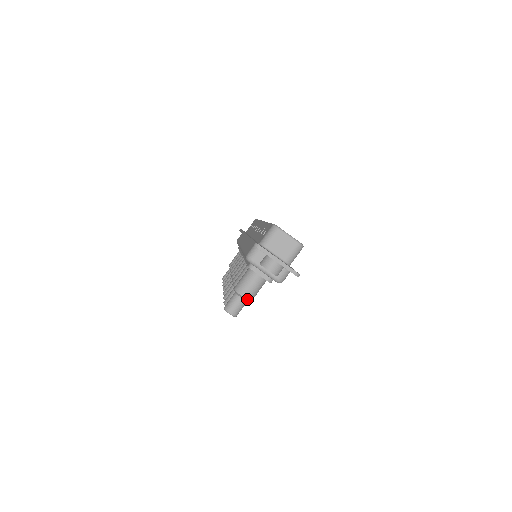
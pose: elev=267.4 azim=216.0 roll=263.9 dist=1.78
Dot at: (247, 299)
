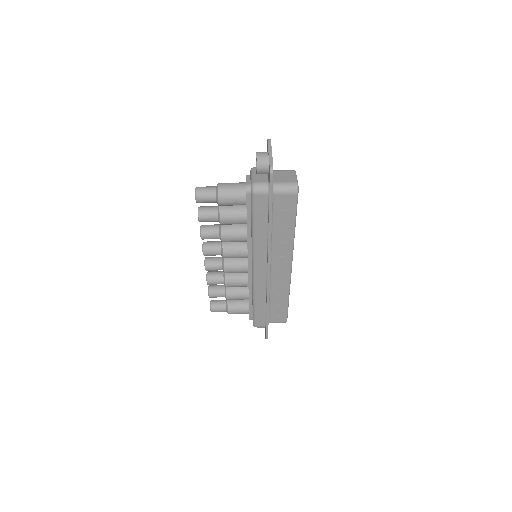
Dot at: (218, 189)
